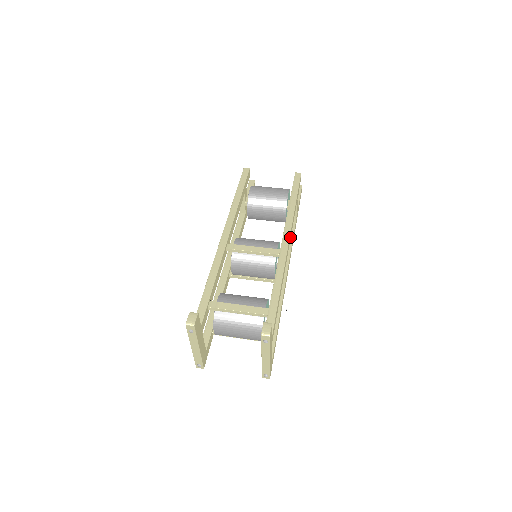
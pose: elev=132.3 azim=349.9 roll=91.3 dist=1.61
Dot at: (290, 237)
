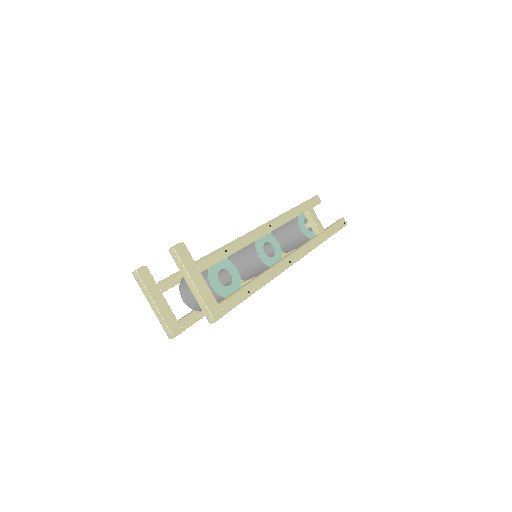
Dot at: (277, 225)
